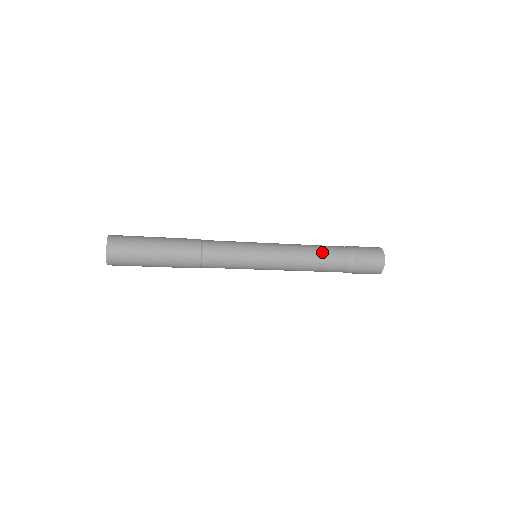
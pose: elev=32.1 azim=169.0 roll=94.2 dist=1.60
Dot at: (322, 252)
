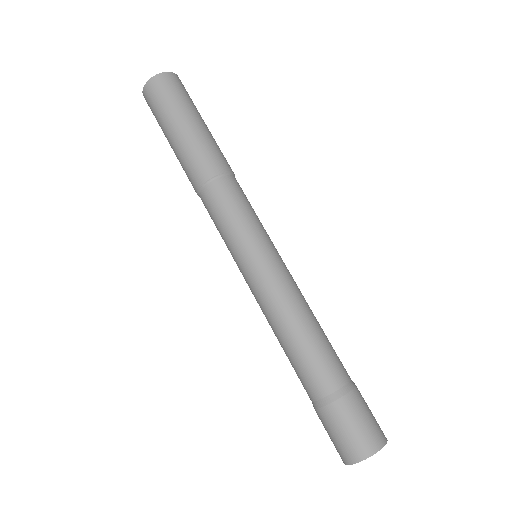
Dot at: occluded
